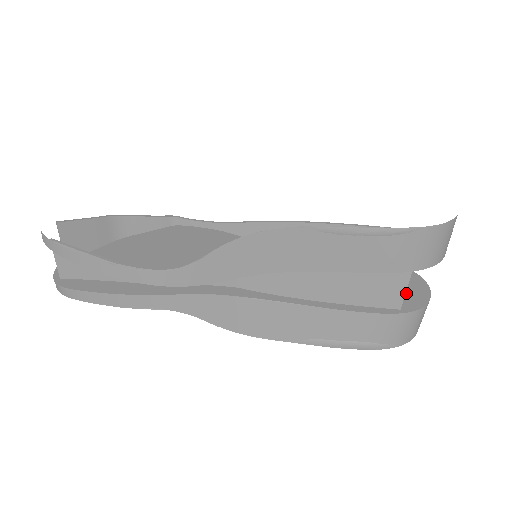
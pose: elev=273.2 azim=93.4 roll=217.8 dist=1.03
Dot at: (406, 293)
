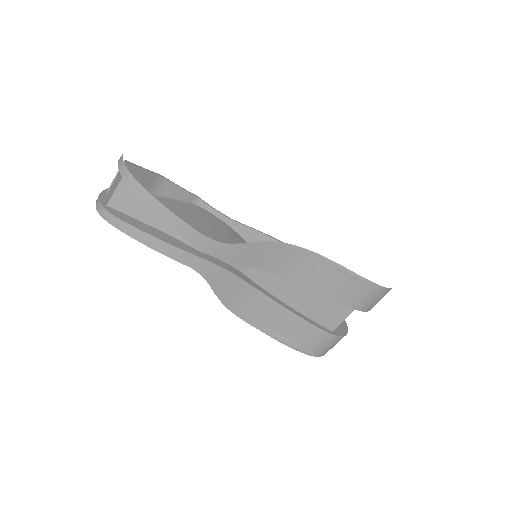
Dot at: occluded
